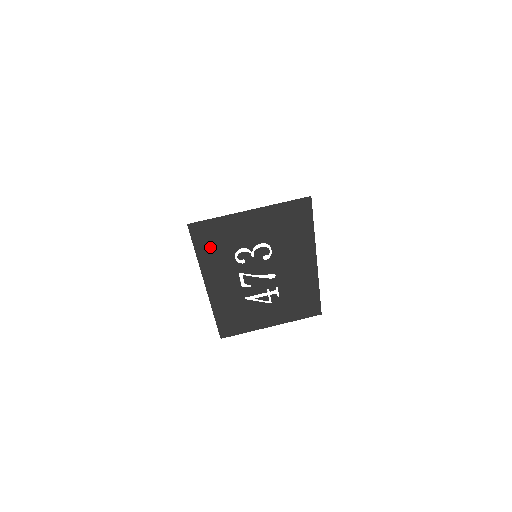
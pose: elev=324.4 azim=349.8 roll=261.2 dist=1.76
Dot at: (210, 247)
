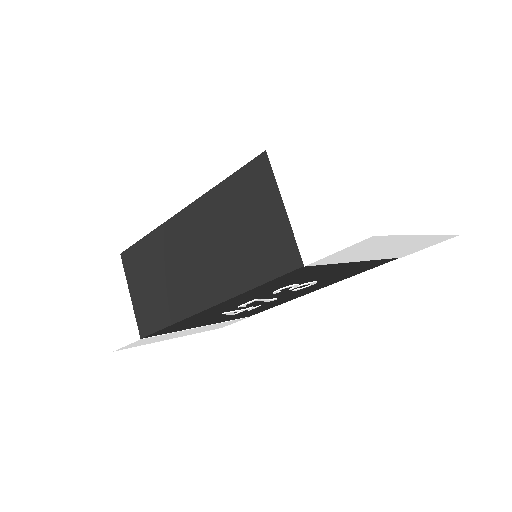
Dot at: (278, 282)
